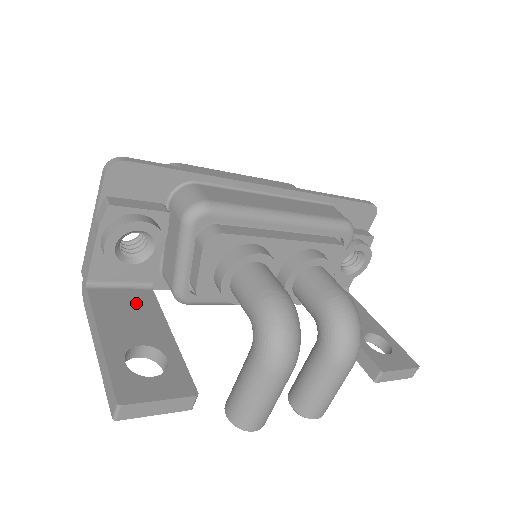
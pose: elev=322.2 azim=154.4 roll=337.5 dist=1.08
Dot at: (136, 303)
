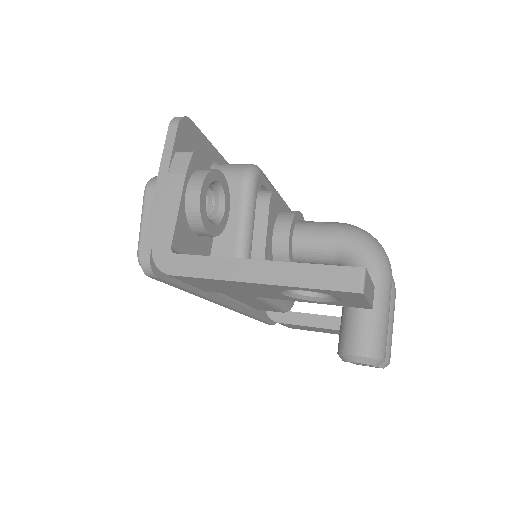
Dot at: occluded
